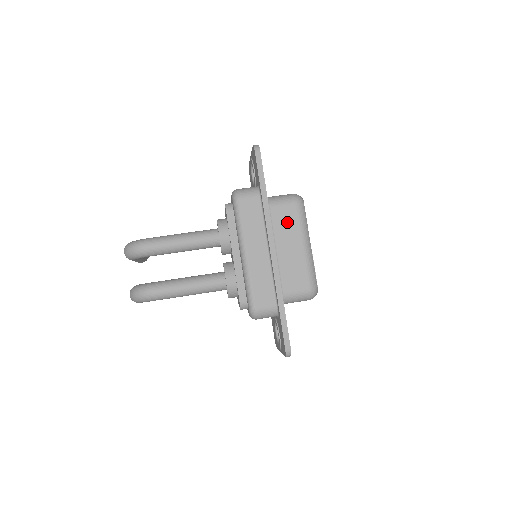
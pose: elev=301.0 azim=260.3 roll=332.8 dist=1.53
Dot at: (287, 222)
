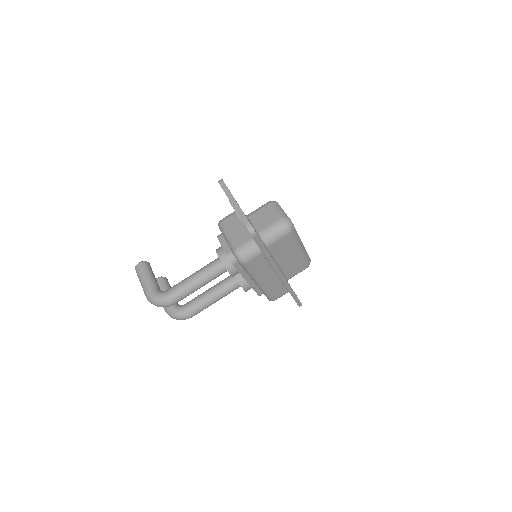
Dot at: (284, 247)
